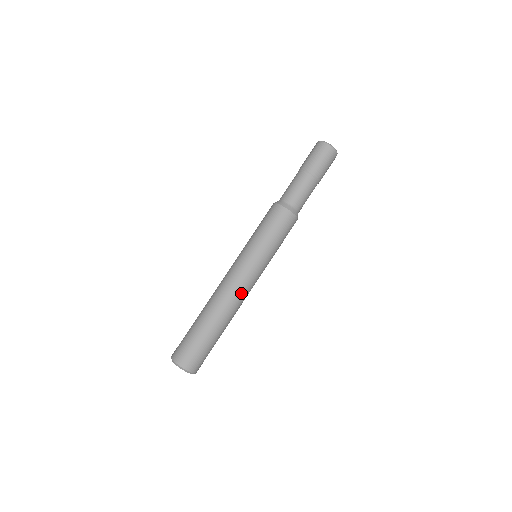
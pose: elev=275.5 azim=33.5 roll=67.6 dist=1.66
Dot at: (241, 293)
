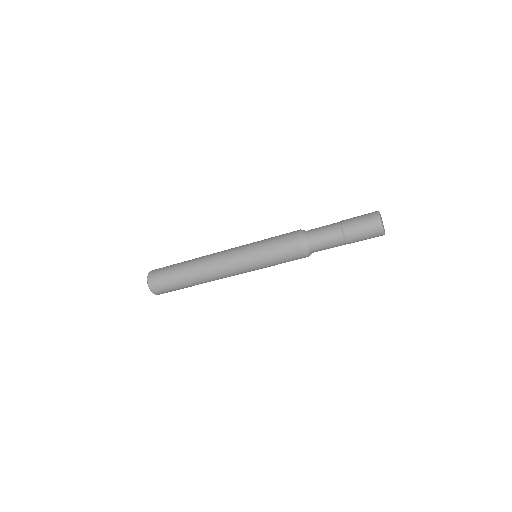
Dot at: (223, 275)
